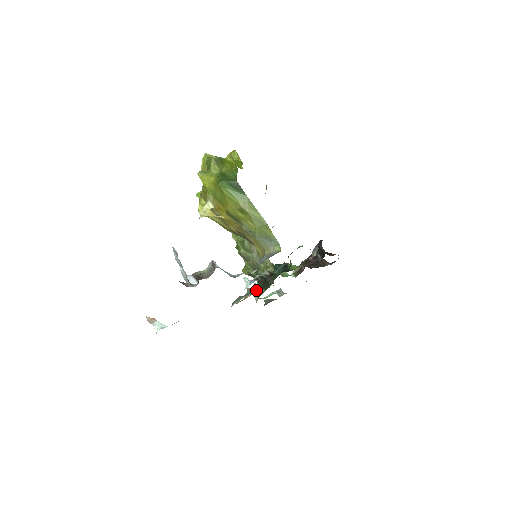
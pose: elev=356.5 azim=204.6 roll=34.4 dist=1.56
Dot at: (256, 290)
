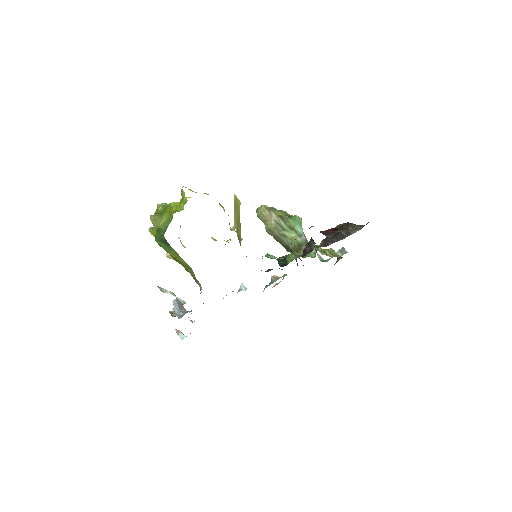
Dot at: occluded
